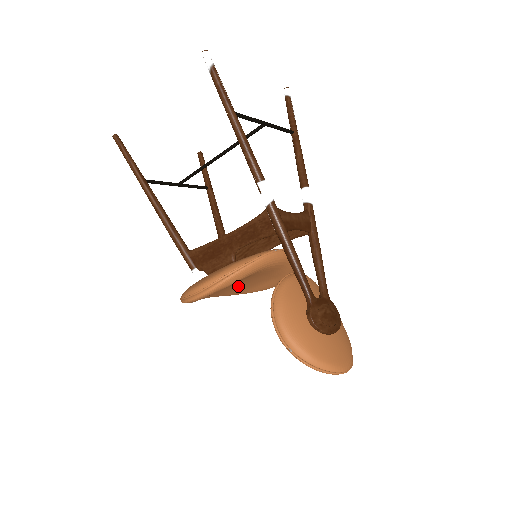
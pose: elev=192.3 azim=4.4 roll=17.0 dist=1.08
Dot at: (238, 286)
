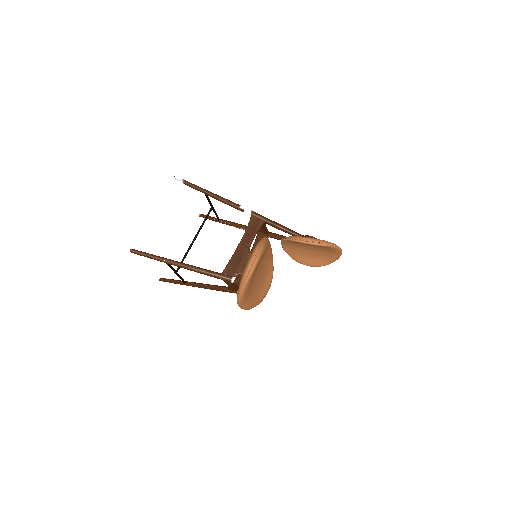
Dot at: (258, 280)
